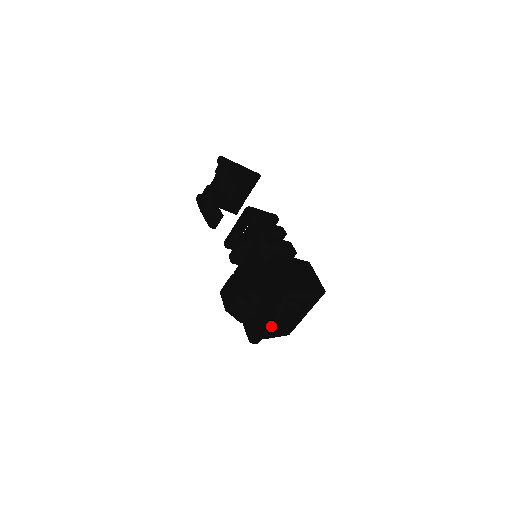
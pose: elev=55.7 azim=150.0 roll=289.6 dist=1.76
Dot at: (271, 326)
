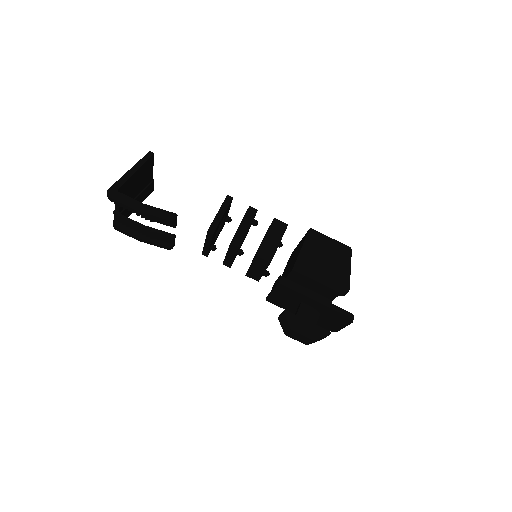
Dot at: occluded
